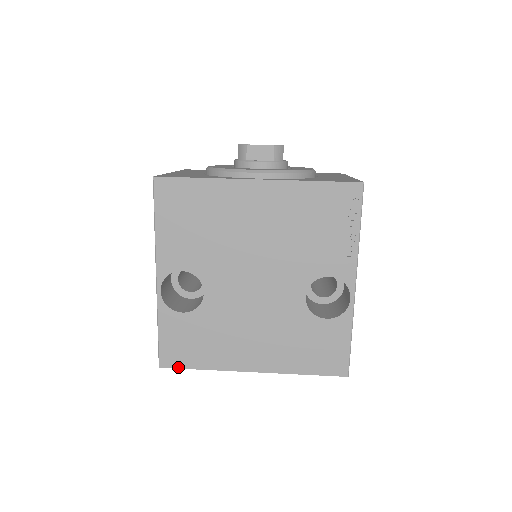
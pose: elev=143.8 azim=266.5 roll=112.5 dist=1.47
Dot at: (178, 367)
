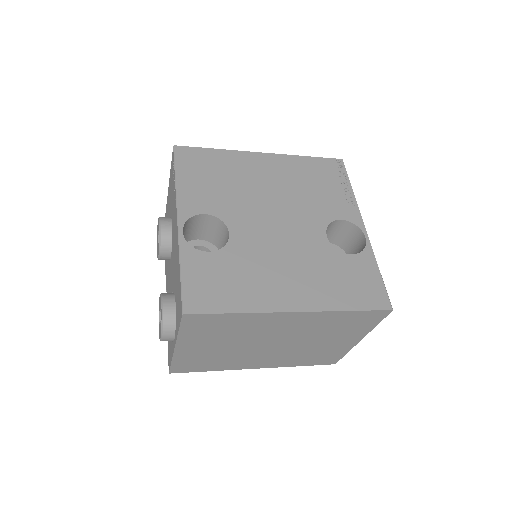
Dot at: (207, 312)
